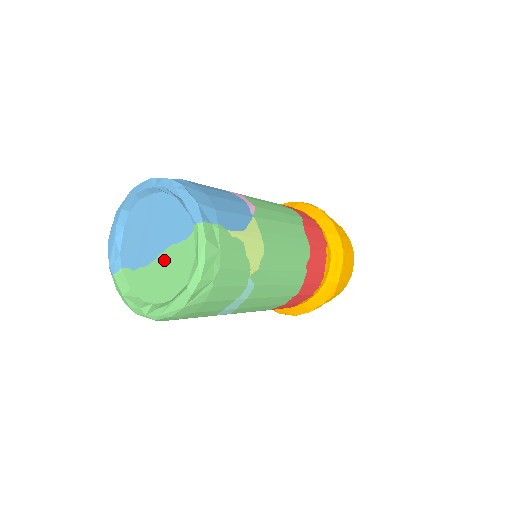
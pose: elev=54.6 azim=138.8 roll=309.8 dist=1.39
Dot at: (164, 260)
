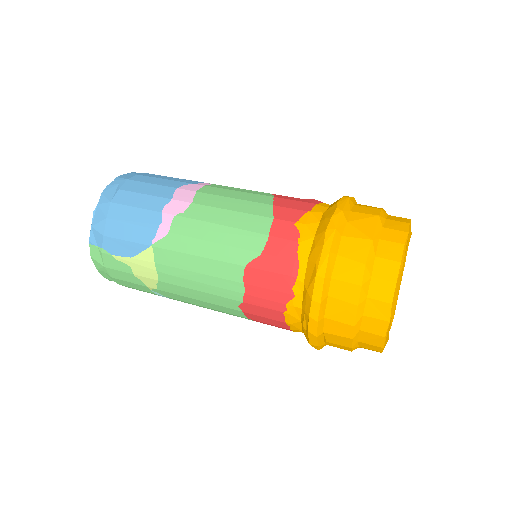
Dot at: occluded
